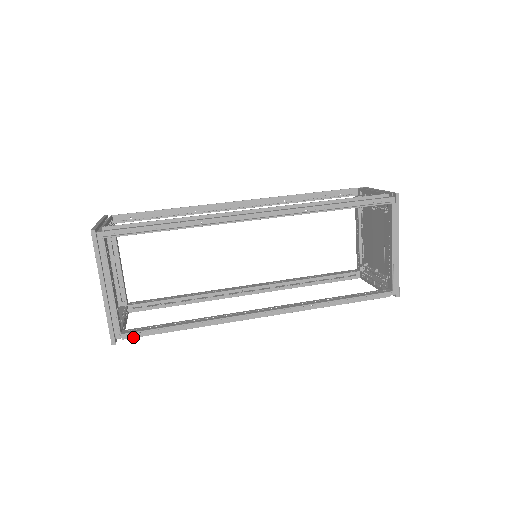
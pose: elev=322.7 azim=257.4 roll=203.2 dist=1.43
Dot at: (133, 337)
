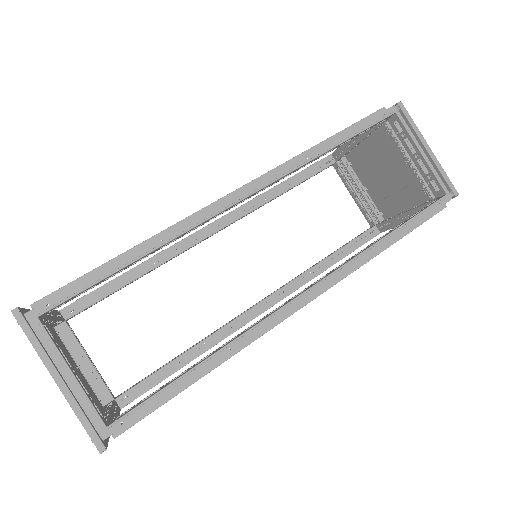
Dot at: occluded
